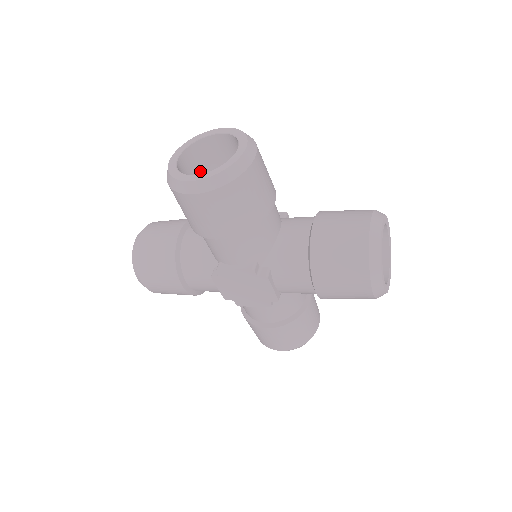
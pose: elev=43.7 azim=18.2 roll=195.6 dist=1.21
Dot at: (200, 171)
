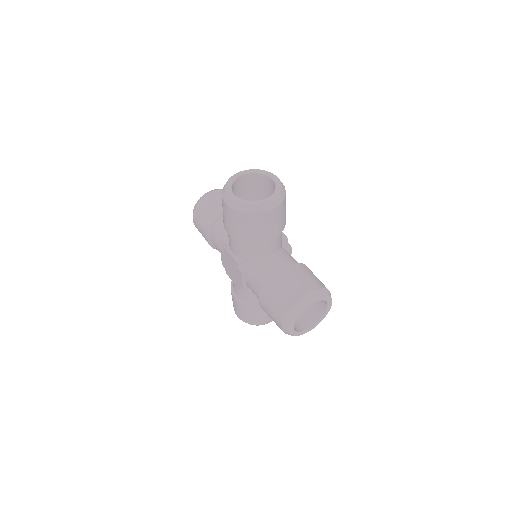
Dot at: (253, 189)
